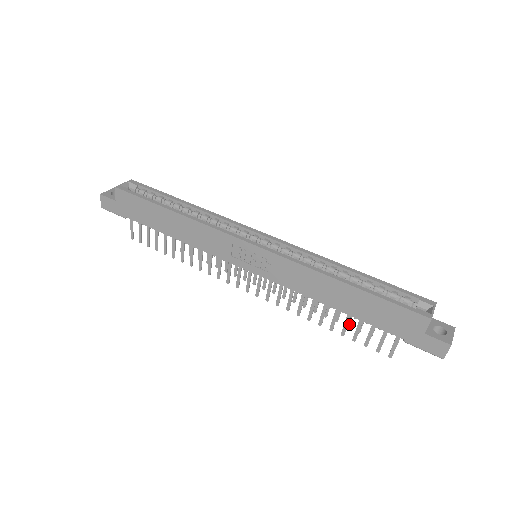
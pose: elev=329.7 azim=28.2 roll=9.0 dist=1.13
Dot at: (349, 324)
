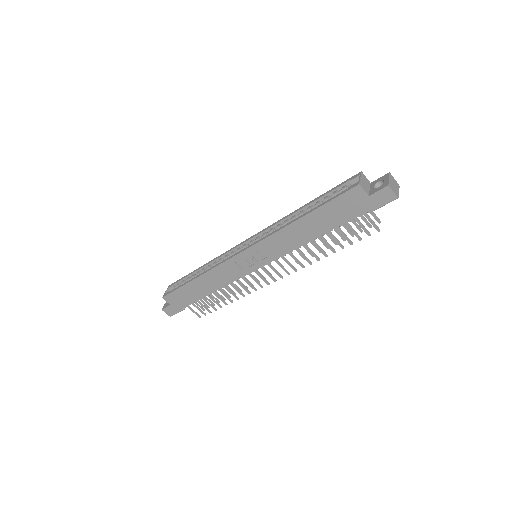
Dot at: (343, 238)
